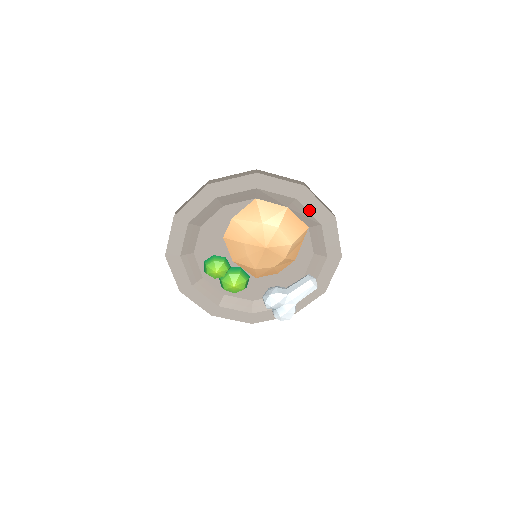
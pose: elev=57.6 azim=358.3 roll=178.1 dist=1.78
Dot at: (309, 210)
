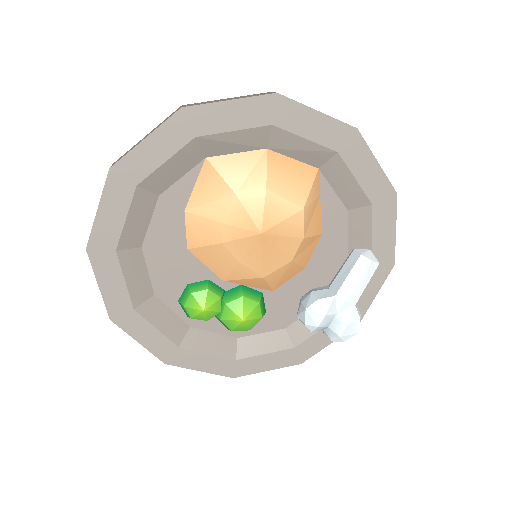
Dot at: (305, 135)
